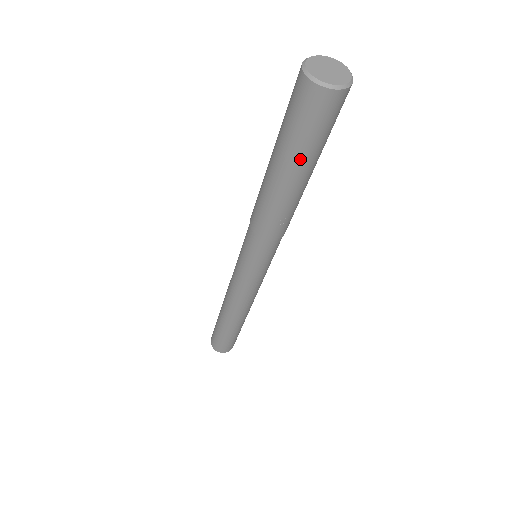
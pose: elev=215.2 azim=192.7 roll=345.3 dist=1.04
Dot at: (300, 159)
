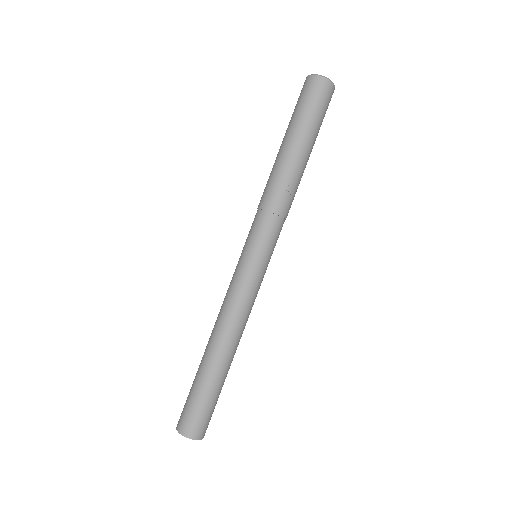
Dot at: (307, 129)
